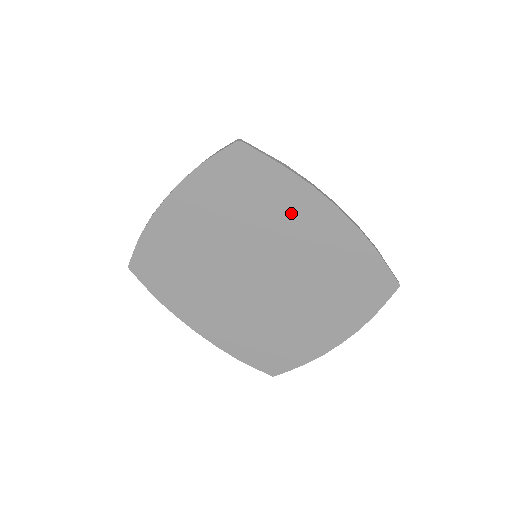
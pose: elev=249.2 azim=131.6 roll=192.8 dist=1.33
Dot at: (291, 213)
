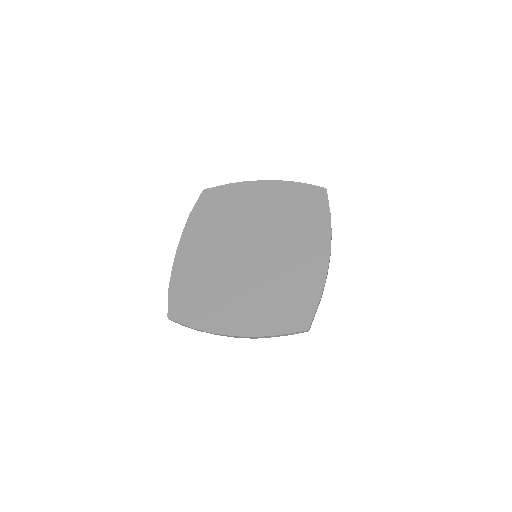
Dot at: (306, 237)
